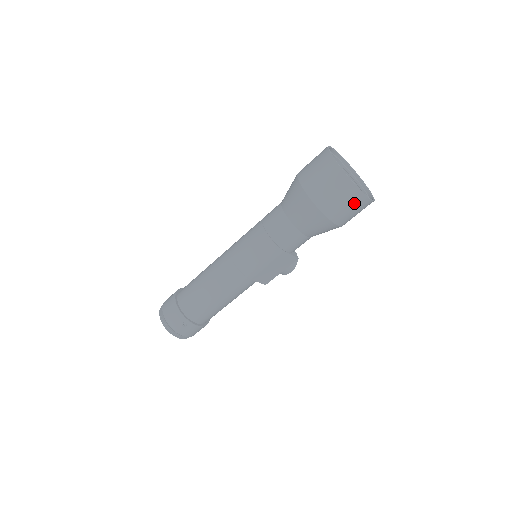
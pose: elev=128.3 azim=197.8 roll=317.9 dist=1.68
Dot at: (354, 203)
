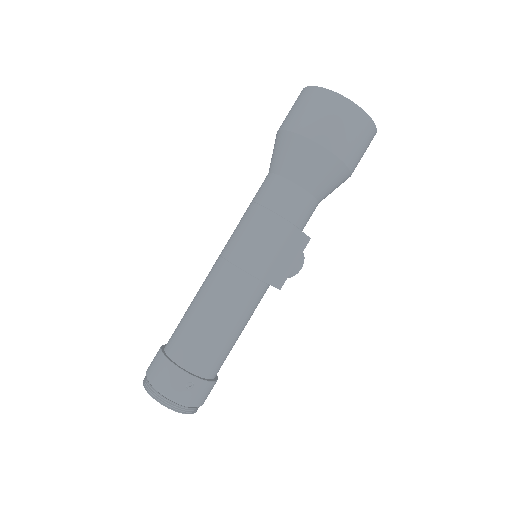
Dot at: (362, 132)
